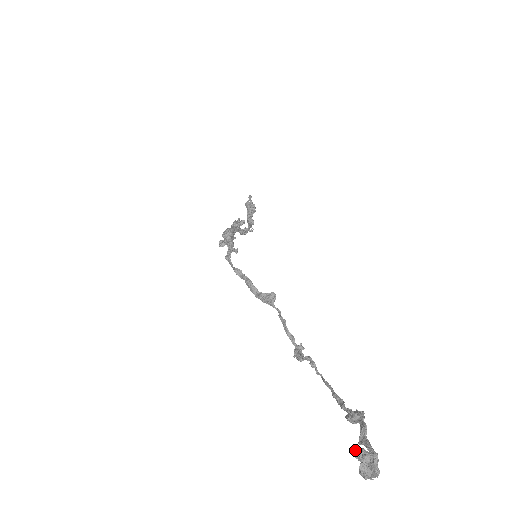
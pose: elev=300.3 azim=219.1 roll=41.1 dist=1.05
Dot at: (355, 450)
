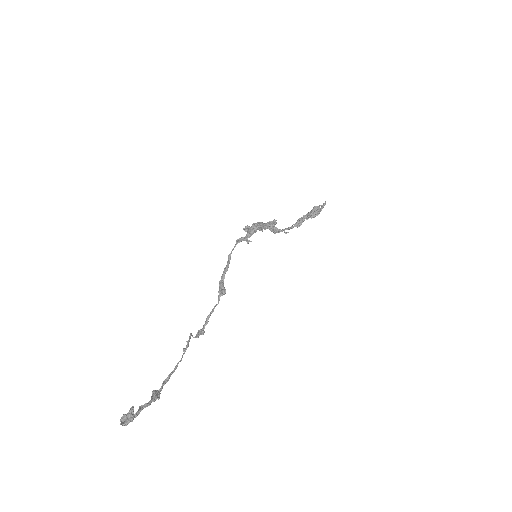
Dot at: (131, 407)
